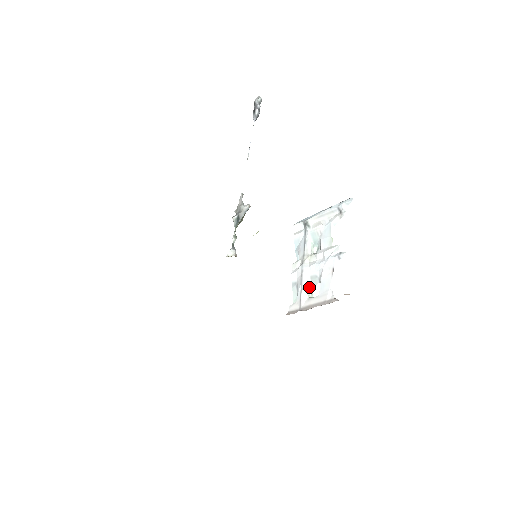
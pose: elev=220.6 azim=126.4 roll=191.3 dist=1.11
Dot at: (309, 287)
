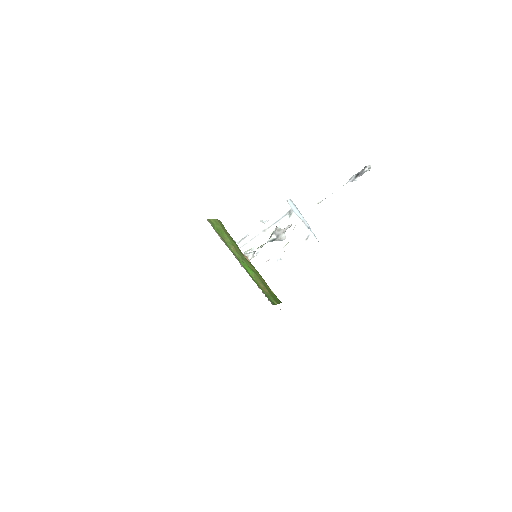
Dot at: (251, 247)
